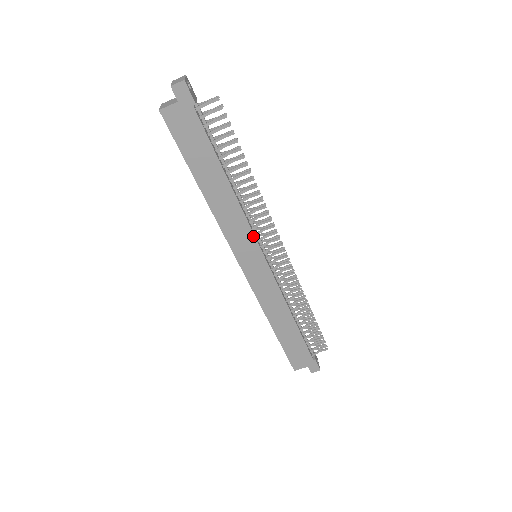
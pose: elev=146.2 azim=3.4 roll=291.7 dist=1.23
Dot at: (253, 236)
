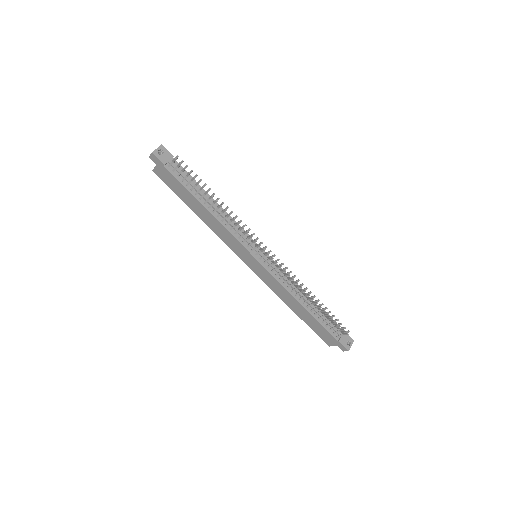
Dot at: (240, 244)
